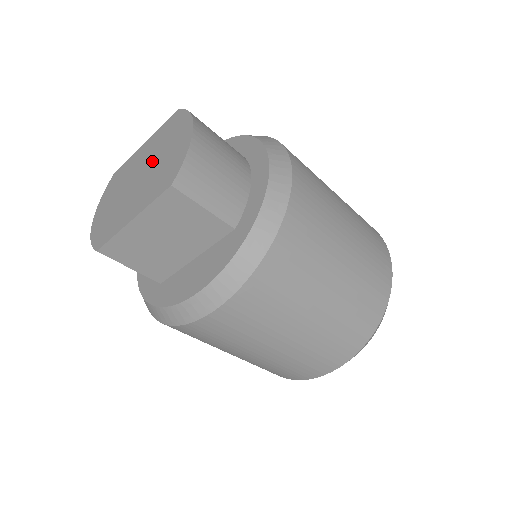
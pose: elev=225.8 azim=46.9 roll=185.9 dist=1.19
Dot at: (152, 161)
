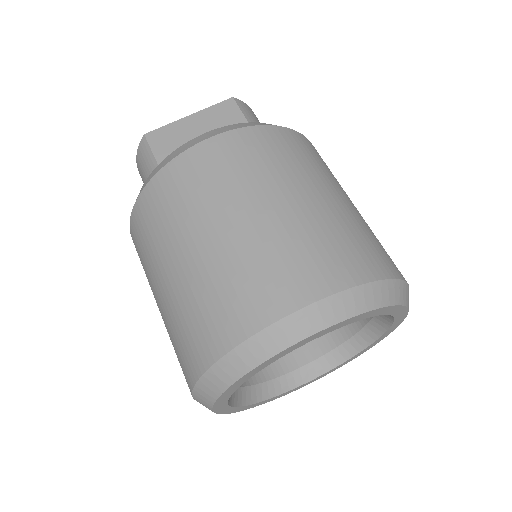
Dot at: occluded
